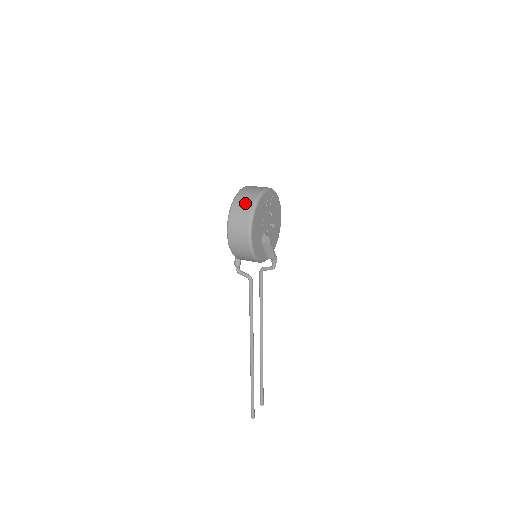
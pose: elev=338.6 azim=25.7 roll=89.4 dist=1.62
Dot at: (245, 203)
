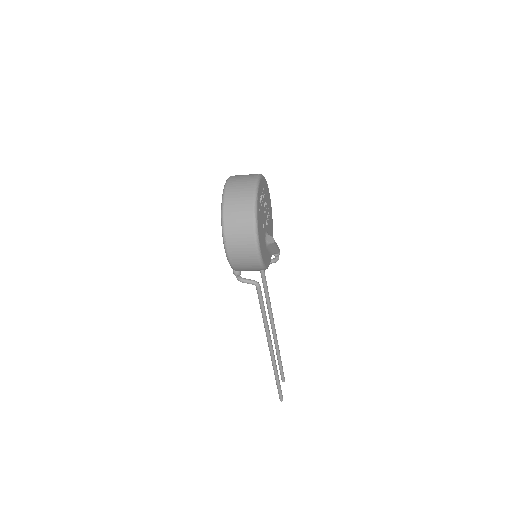
Dot at: (240, 213)
